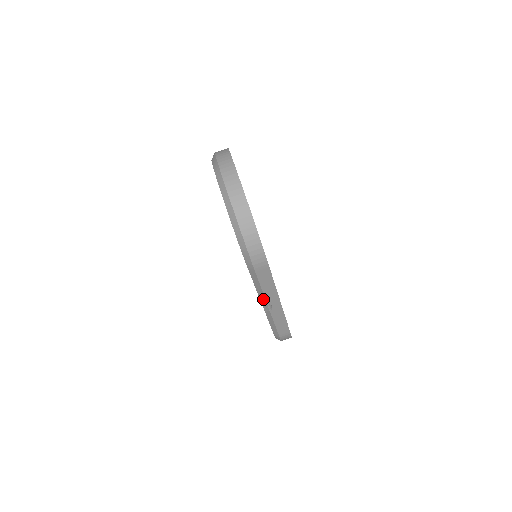
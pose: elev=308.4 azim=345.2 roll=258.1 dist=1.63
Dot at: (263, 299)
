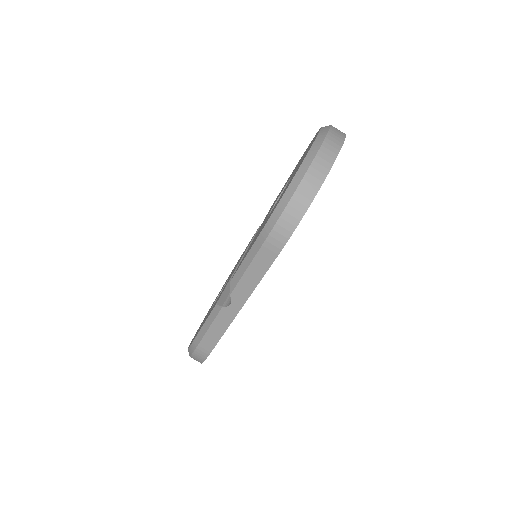
Dot at: (232, 286)
